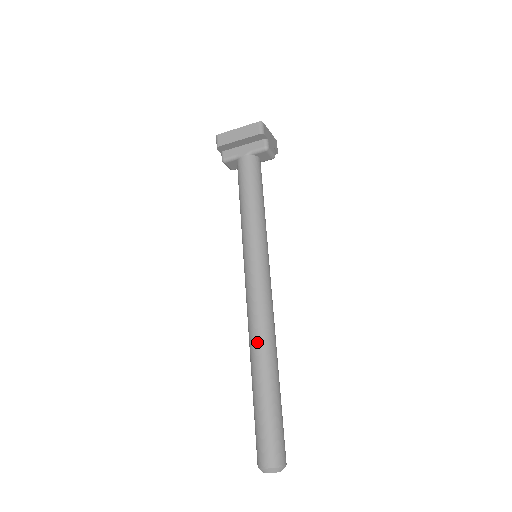
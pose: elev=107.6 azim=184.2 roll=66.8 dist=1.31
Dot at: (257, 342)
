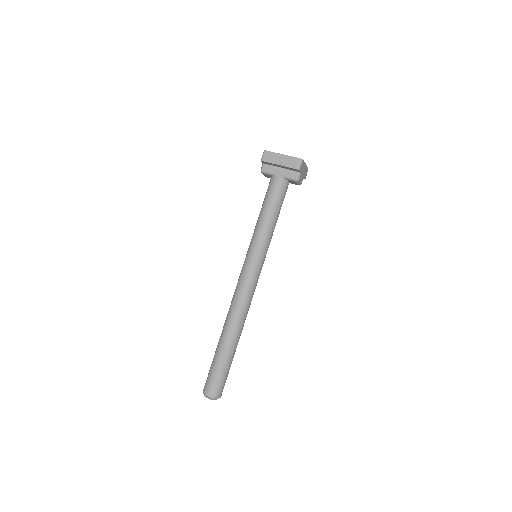
Dot at: (233, 318)
